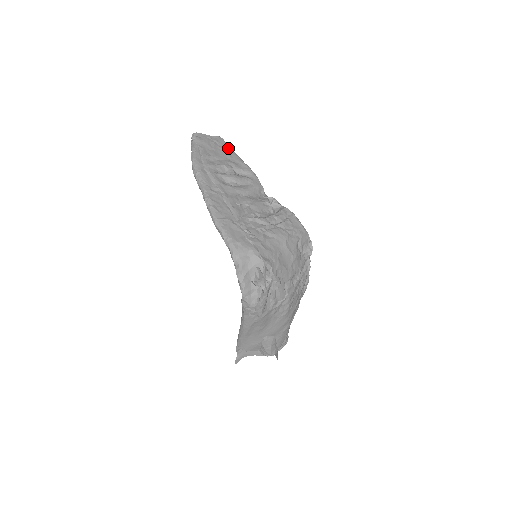
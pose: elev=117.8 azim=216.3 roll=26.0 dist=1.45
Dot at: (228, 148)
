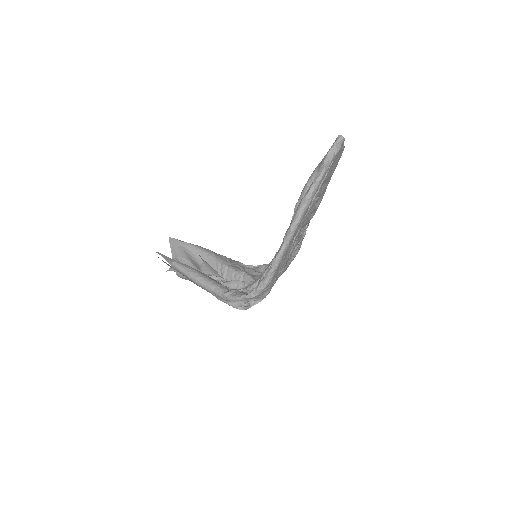
Dot at: occluded
